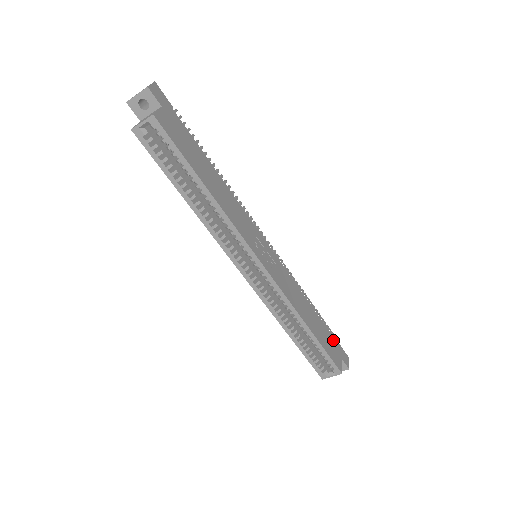
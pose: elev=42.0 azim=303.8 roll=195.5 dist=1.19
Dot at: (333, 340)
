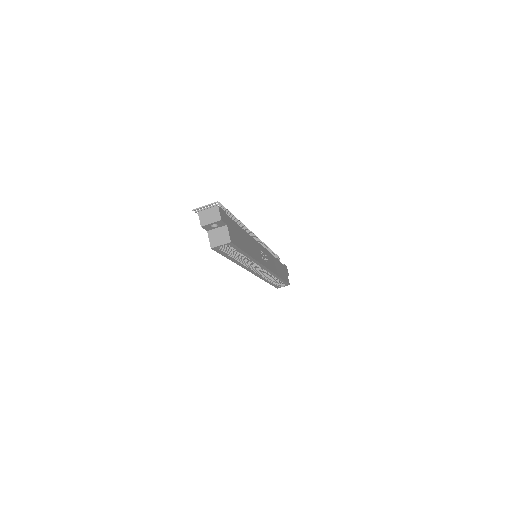
Dot at: (283, 266)
